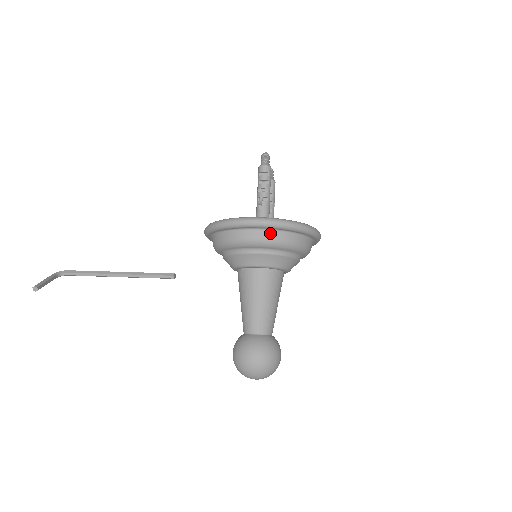
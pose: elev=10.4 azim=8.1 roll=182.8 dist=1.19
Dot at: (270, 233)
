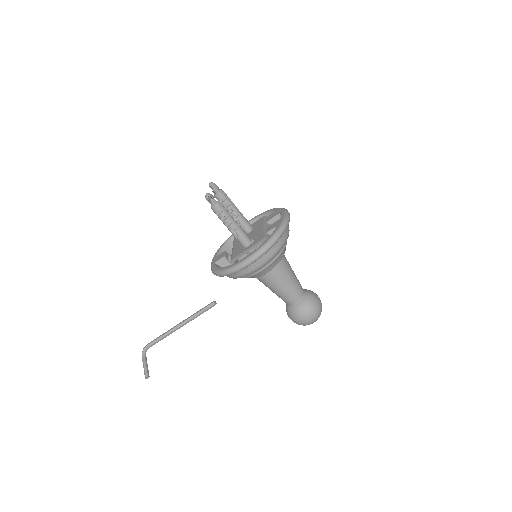
Dot at: (262, 258)
